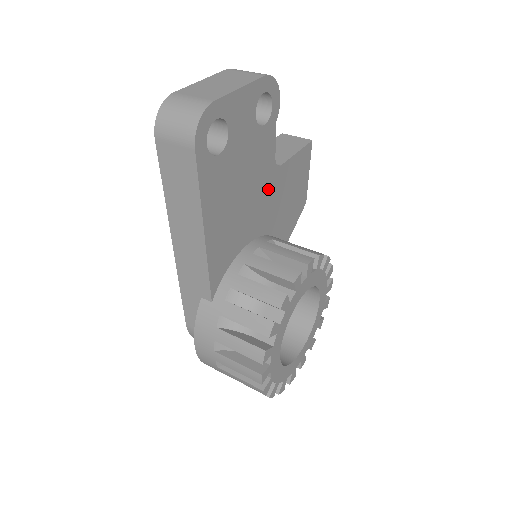
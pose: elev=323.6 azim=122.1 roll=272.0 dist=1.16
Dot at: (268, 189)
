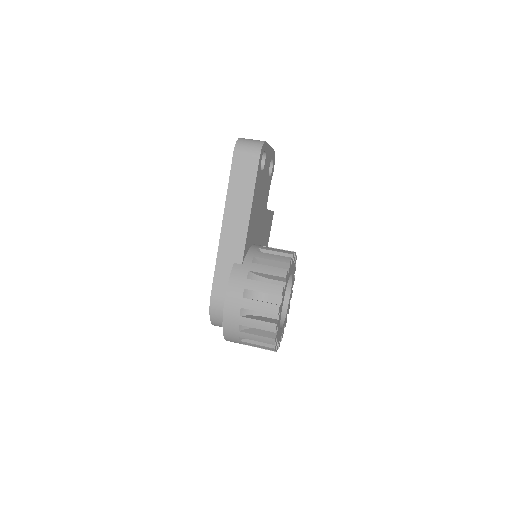
Dot at: (263, 218)
